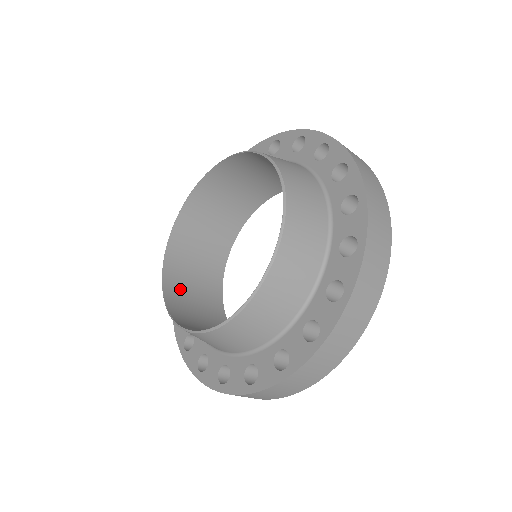
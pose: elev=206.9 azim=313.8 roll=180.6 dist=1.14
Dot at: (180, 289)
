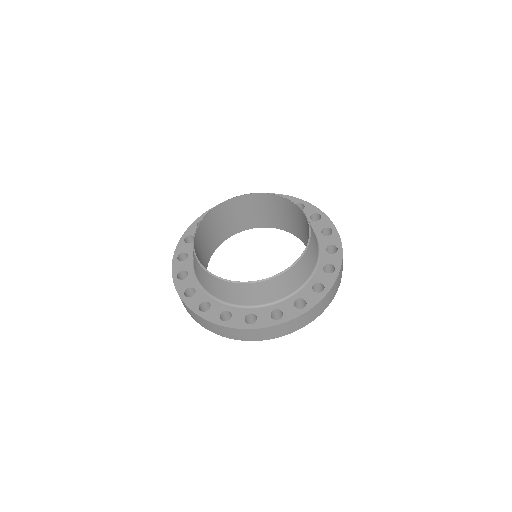
Dot at: (206, 229)
